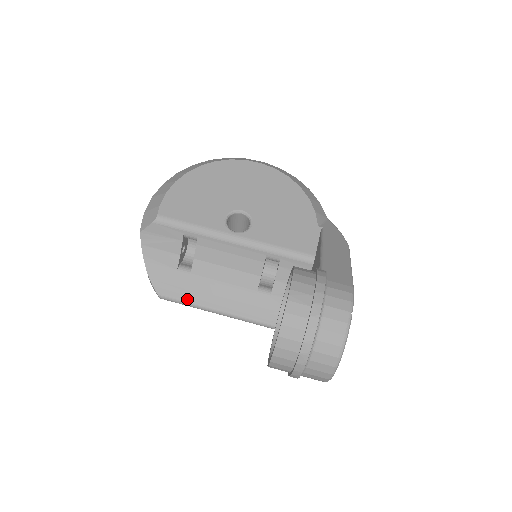
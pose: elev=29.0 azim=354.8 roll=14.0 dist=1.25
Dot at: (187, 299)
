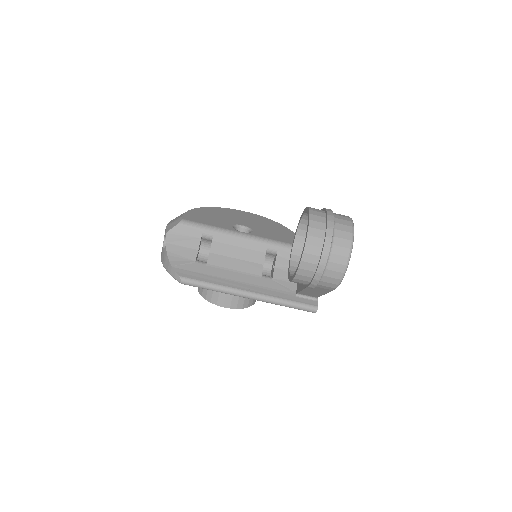
Dot at: (205, 281)
